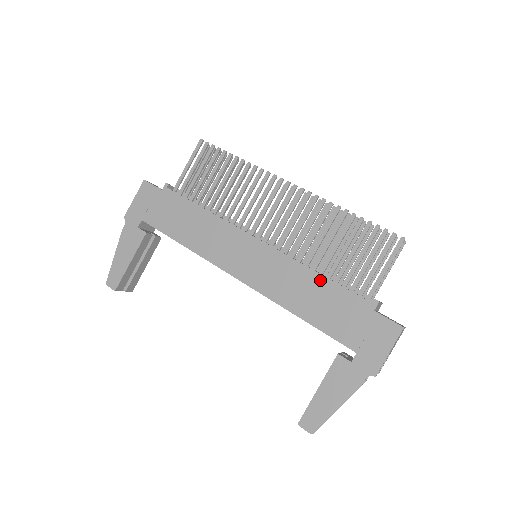
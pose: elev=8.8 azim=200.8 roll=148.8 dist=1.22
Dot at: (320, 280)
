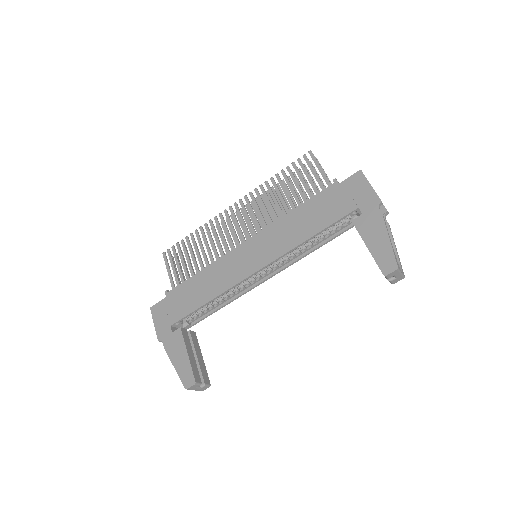
Dot at: (298, 211)
